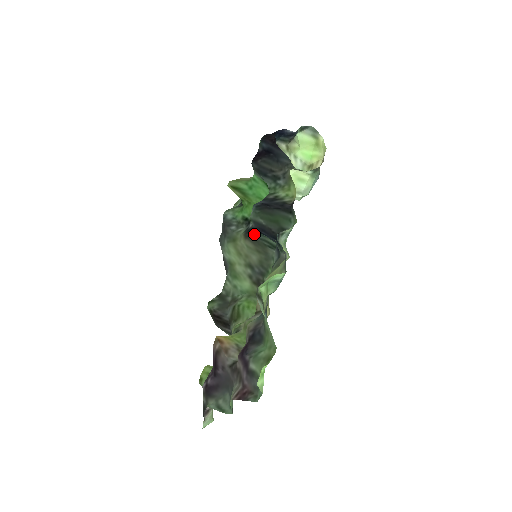
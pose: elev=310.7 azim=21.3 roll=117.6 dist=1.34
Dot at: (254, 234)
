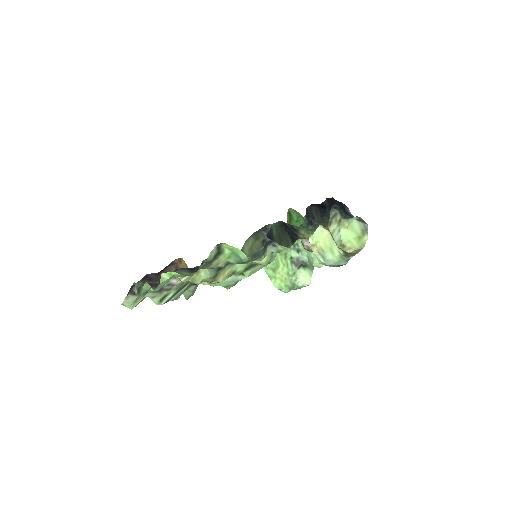
Dot at: occluded
